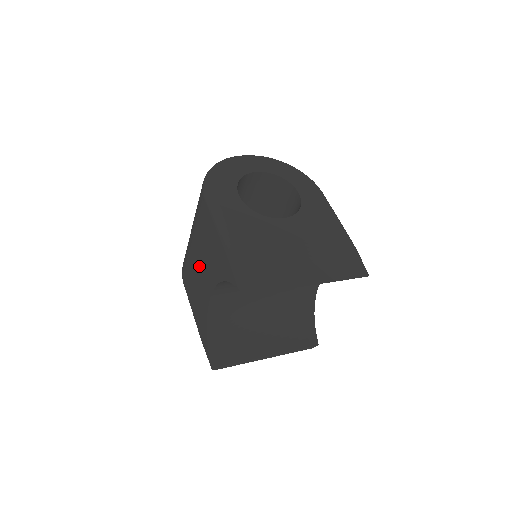
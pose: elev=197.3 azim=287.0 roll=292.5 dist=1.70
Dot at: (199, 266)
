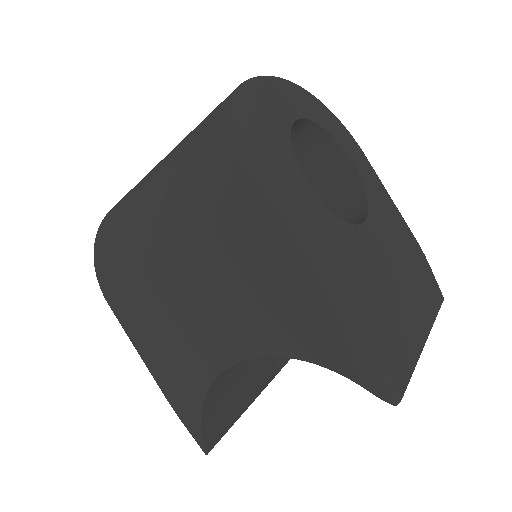
Dot at: (195, 302)
